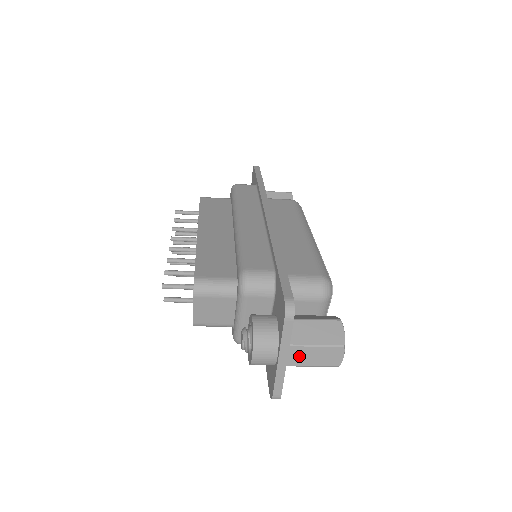
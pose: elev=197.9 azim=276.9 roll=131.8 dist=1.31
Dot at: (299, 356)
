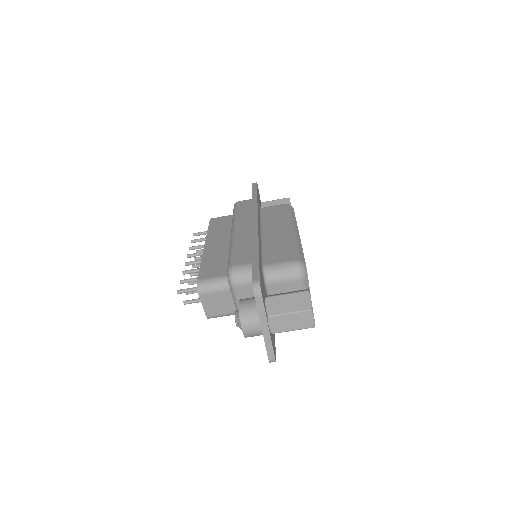
Dot at: (278, 324)
